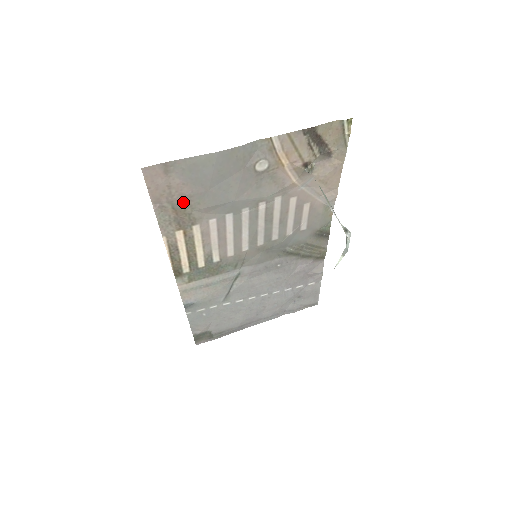
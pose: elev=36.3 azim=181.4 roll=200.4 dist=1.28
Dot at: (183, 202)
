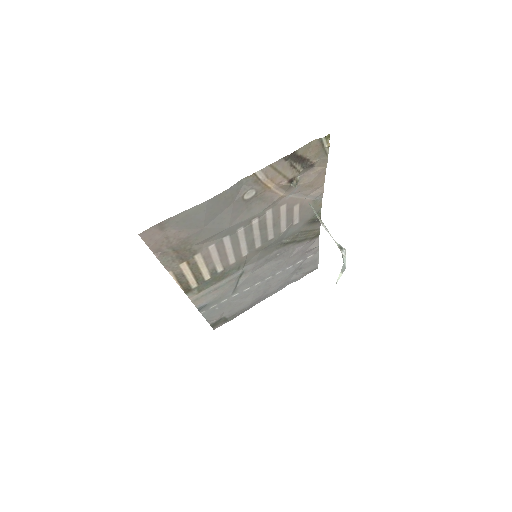
Dot at: (182, 243)
